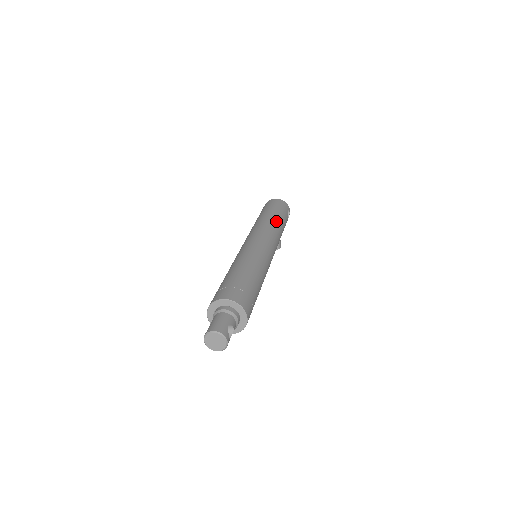
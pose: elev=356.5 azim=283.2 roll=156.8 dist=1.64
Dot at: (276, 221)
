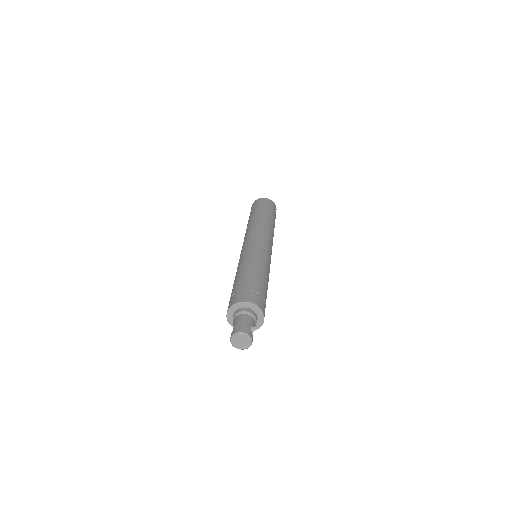
Dot at: (269, 221)
